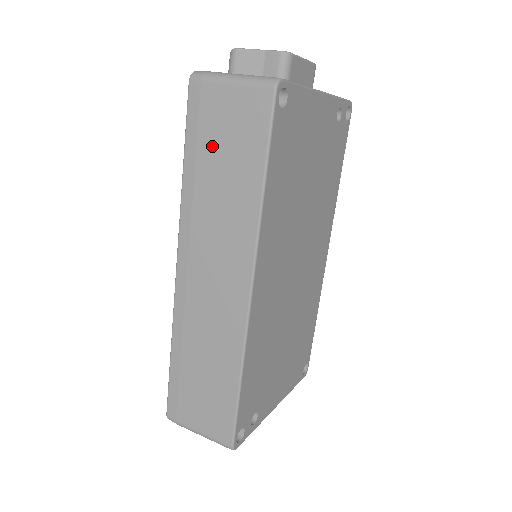
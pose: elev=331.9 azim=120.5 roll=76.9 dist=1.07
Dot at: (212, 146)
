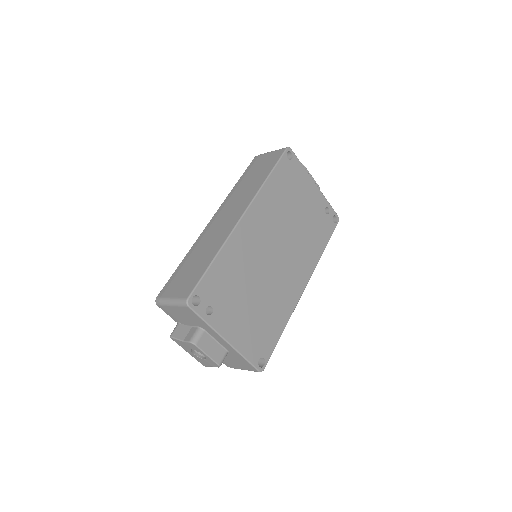
Dot at: (253, 172)
